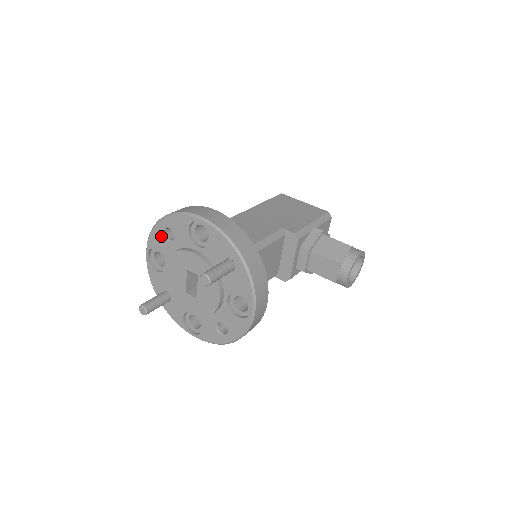
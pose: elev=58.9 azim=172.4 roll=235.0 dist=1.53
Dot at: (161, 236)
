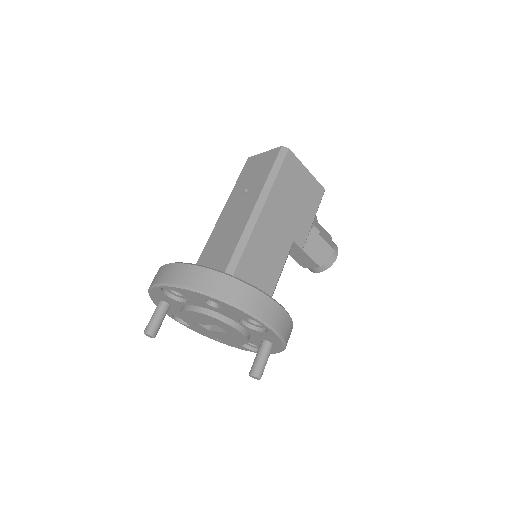
Dot at: (199, 298)
